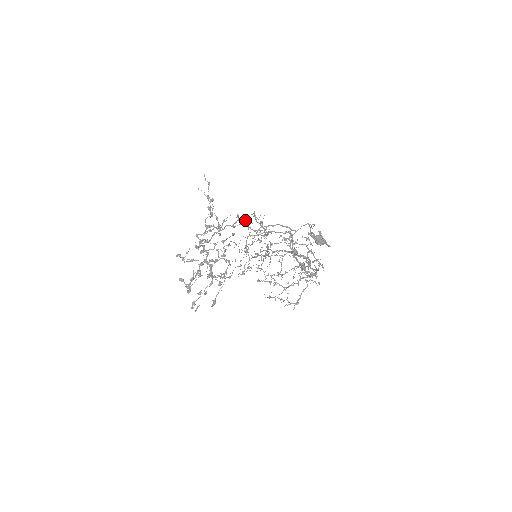
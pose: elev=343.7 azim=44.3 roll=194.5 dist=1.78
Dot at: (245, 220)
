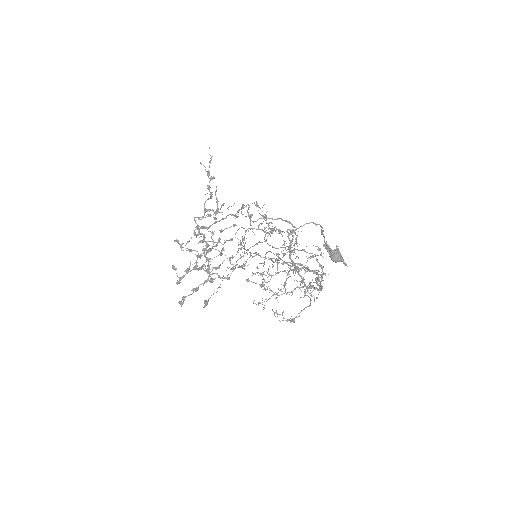
Dot at: occluded
